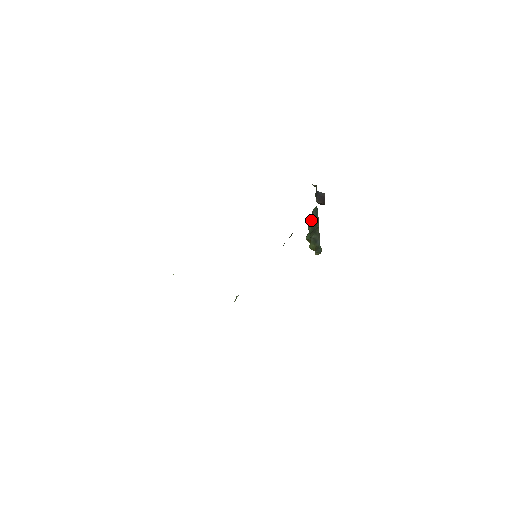
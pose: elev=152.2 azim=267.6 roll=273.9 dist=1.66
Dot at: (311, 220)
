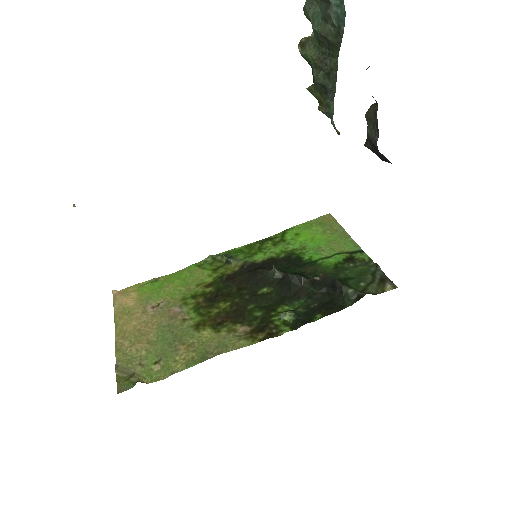
Dot at: out of frame
